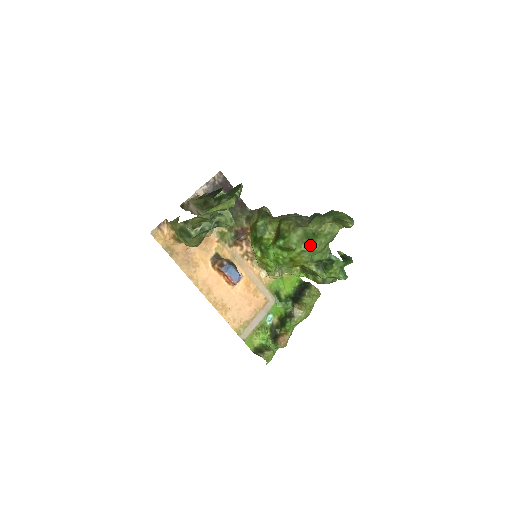
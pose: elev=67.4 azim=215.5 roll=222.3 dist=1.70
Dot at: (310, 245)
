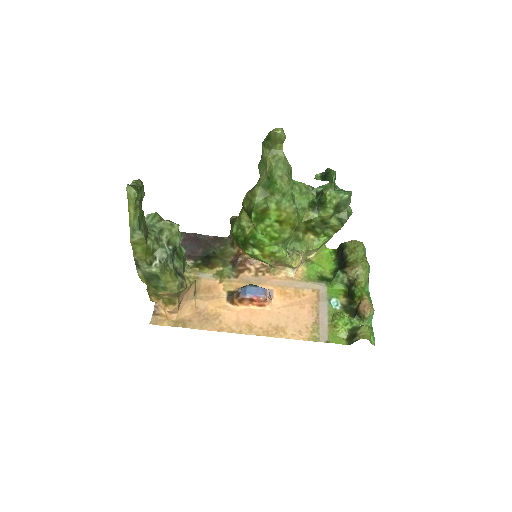
Dot at: (276, 190)
